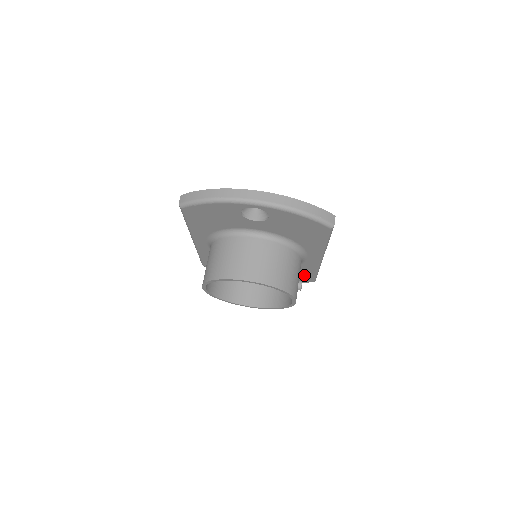
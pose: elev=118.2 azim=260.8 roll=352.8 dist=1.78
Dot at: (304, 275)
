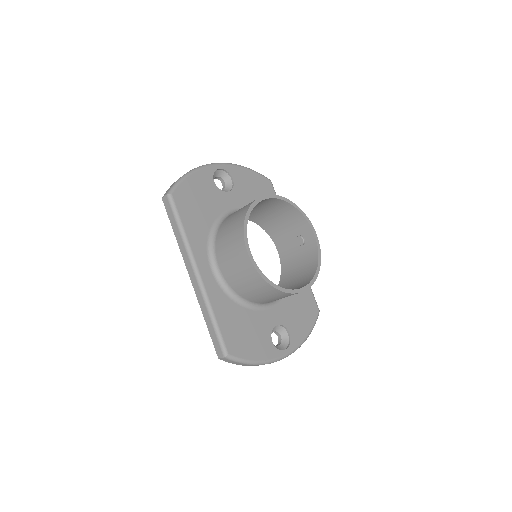
Dot at: (305, 297)
